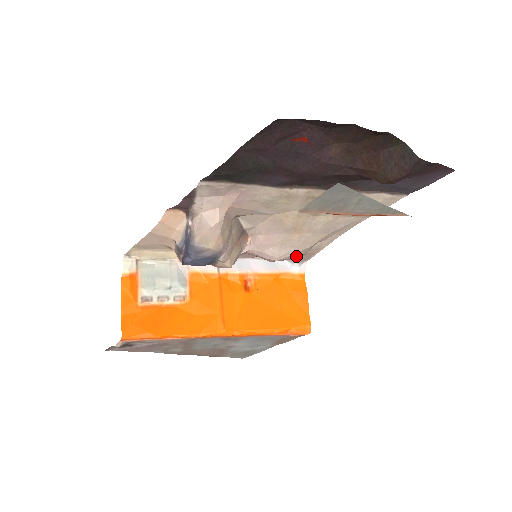
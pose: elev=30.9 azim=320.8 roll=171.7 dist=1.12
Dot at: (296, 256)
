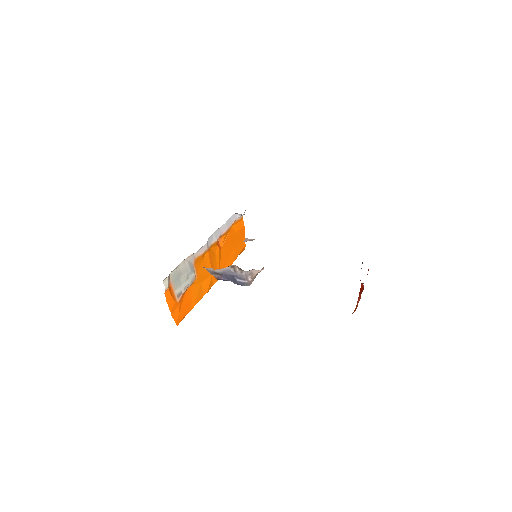
Dot at: occluded
